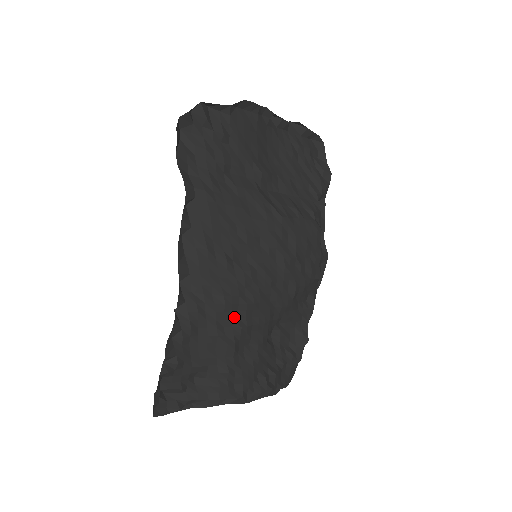
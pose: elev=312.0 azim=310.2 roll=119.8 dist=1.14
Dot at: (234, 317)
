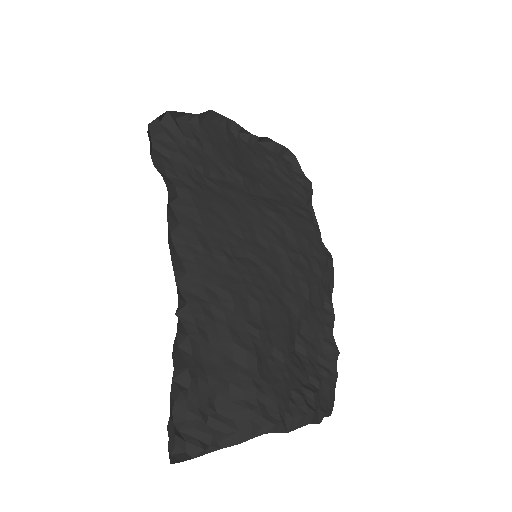
Dot at: (247, 319)
